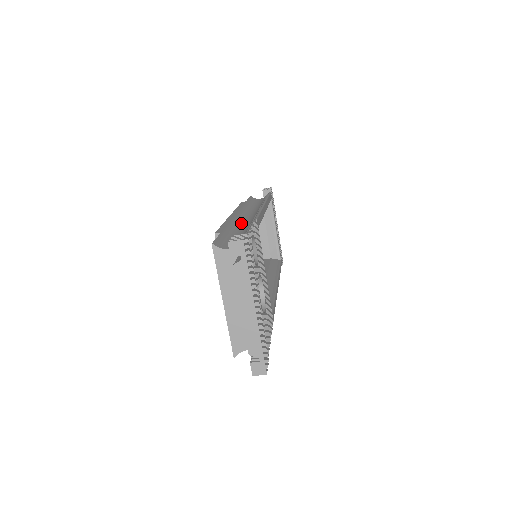
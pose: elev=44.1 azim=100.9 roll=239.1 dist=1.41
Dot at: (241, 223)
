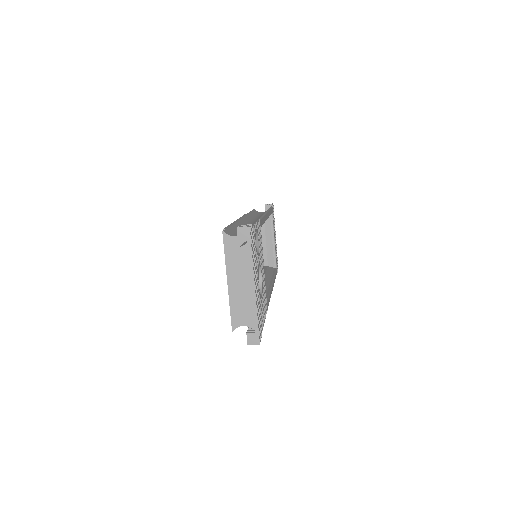
Dot at: occluded
